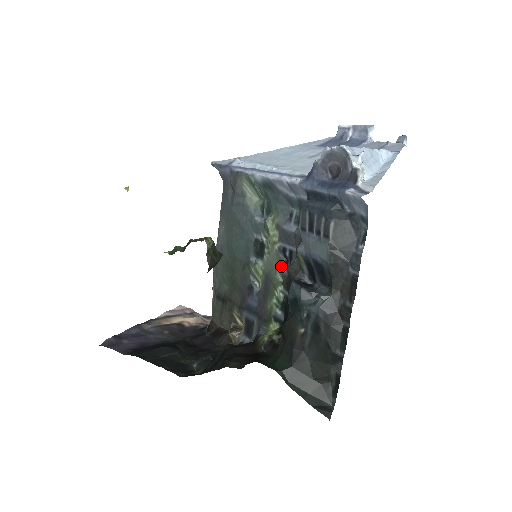
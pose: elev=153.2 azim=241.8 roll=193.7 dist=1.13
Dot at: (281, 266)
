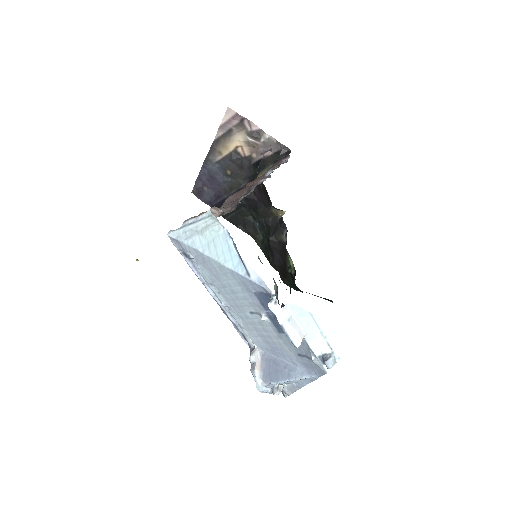
Dot at: (274, 282)
